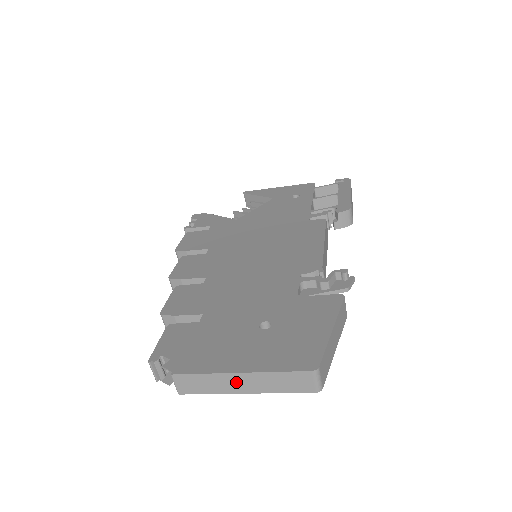
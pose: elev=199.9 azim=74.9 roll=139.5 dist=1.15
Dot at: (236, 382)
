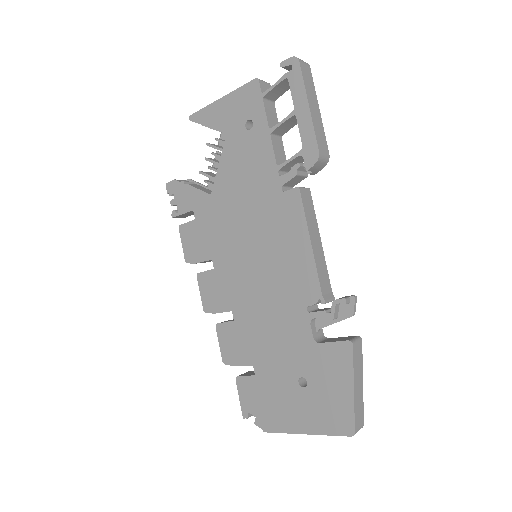
Dot at: occluded
